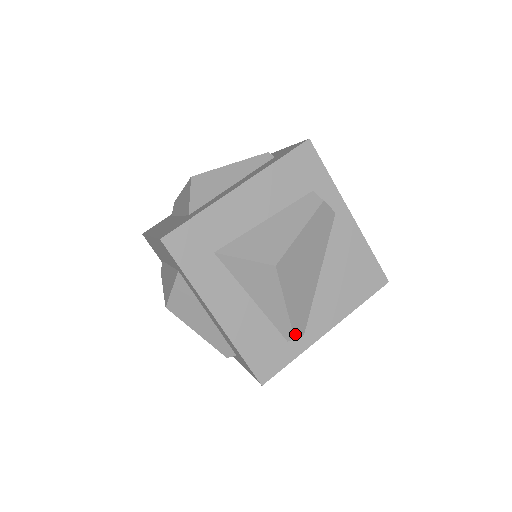
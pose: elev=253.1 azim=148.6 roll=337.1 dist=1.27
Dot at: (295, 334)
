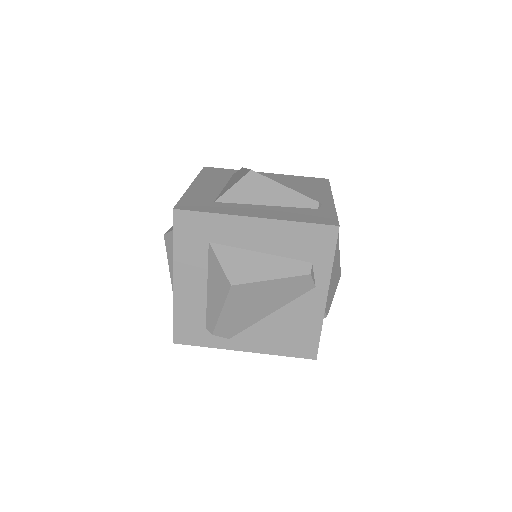
Dot at: (315, 201)
